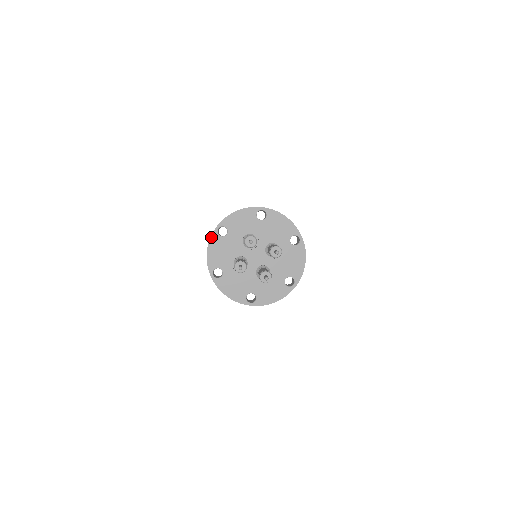
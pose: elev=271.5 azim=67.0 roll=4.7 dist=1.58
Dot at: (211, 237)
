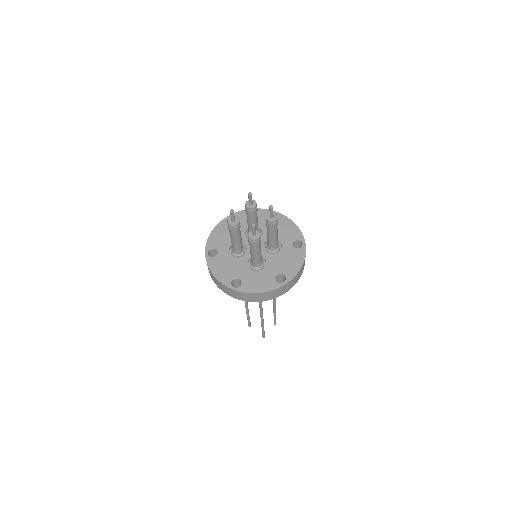
Dot at: (219, 223)
